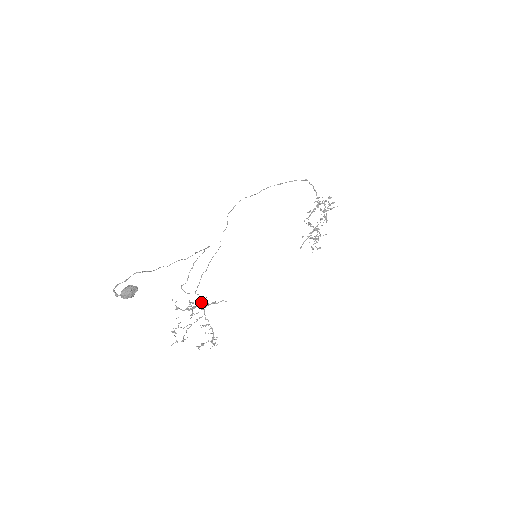
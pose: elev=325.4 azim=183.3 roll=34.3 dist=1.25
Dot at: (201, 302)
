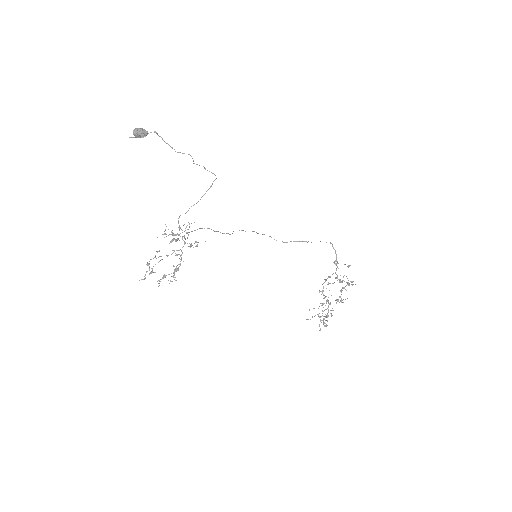
Dot at: (186, 227)
